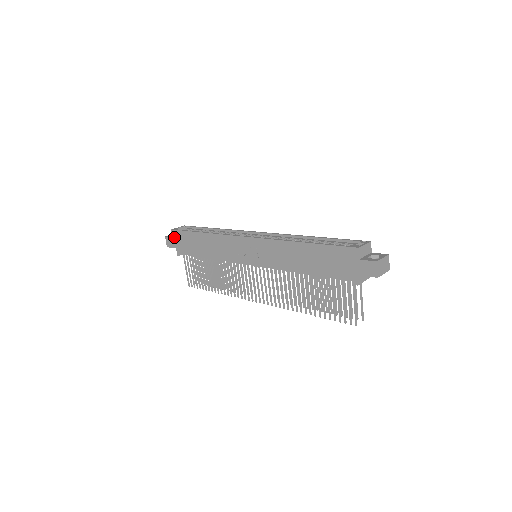
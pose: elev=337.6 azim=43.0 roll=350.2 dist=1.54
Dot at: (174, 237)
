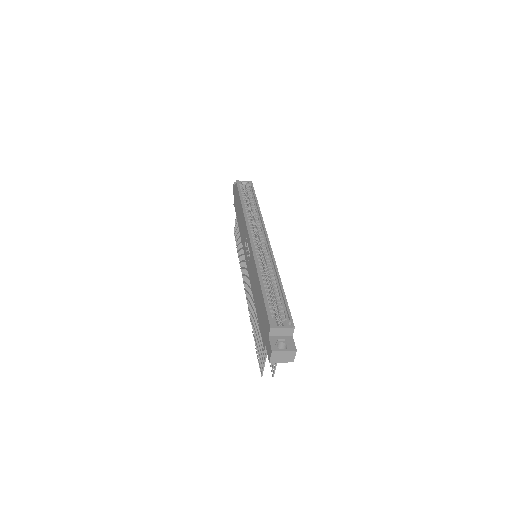
Dot at: (235, 188)
